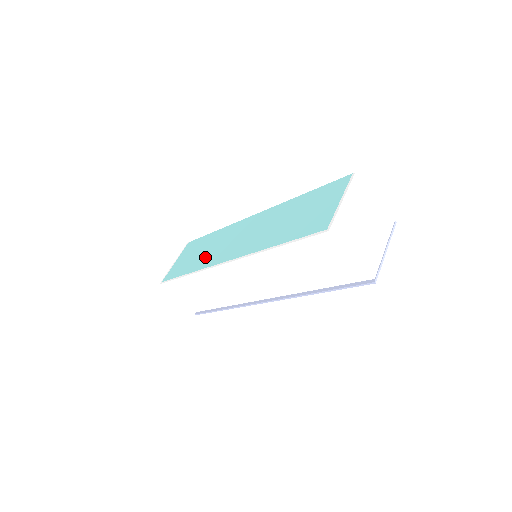
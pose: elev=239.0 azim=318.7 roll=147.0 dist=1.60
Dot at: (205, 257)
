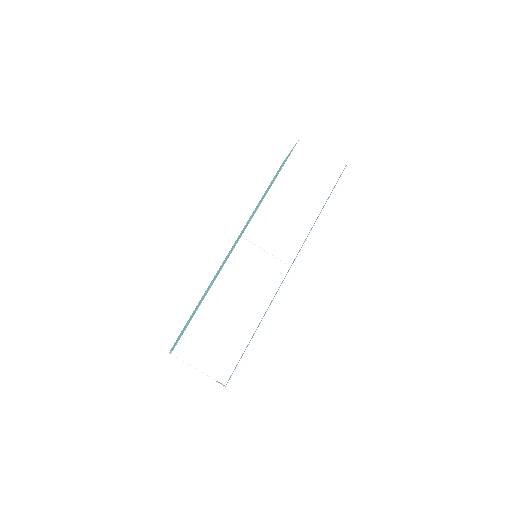
Dot at: (212, 282)
